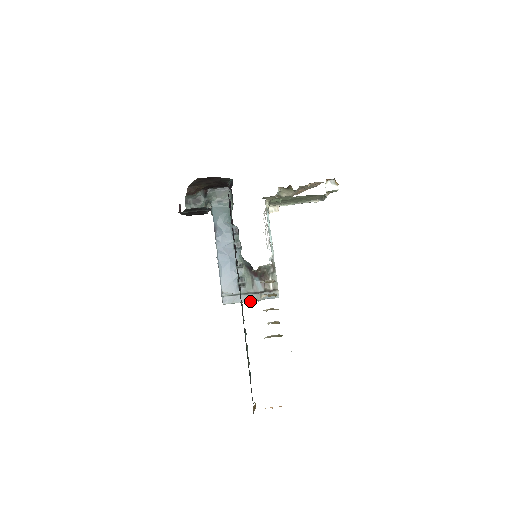
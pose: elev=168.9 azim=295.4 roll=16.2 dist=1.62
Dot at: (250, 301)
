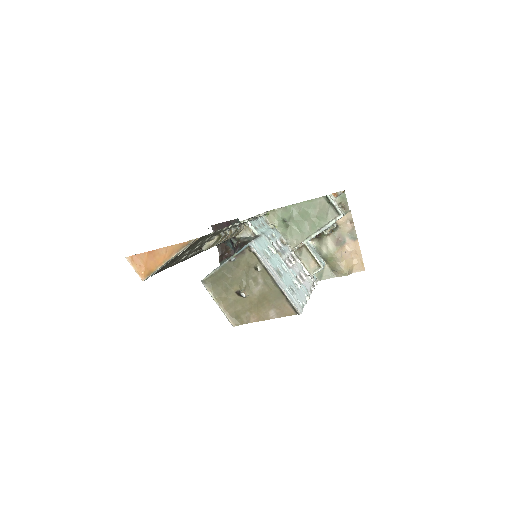
Dot at: (224, 263)
